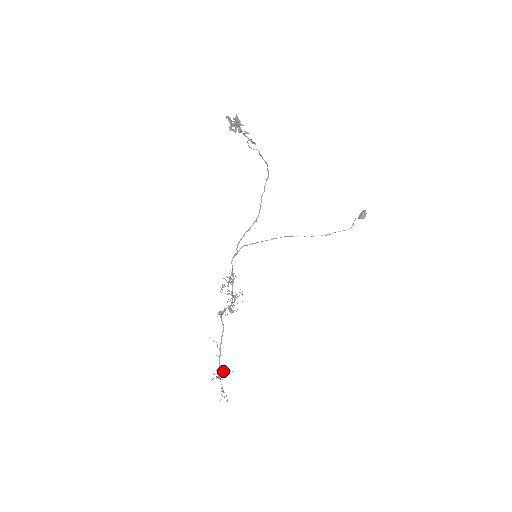
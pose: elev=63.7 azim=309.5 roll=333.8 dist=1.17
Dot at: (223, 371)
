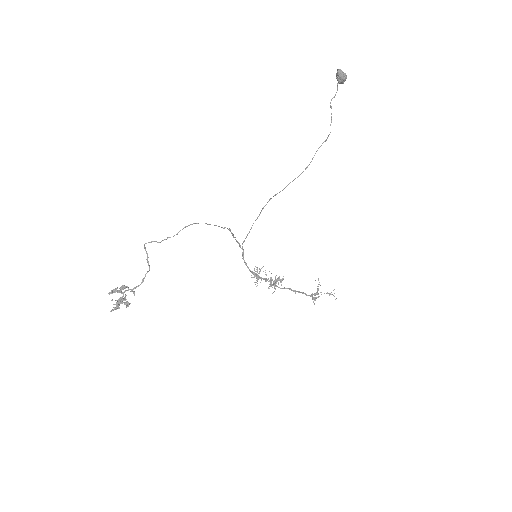
Dot at: occluded
